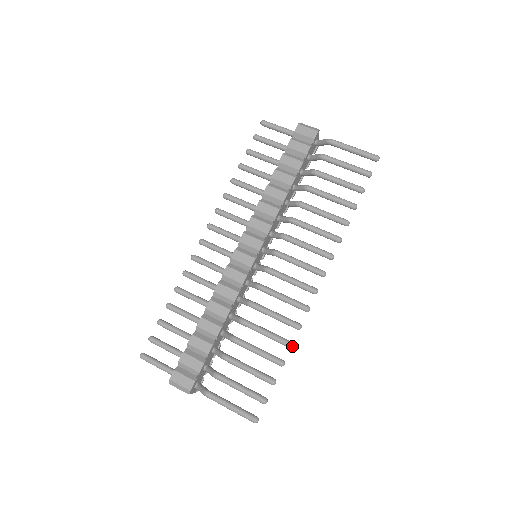
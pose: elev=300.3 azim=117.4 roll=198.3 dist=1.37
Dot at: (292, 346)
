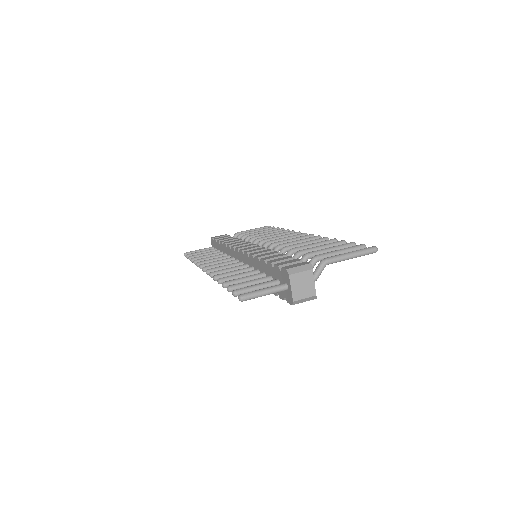
Dot at: (336, 240)
